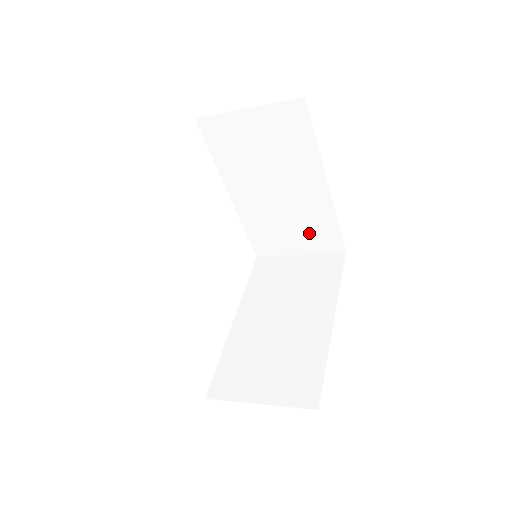
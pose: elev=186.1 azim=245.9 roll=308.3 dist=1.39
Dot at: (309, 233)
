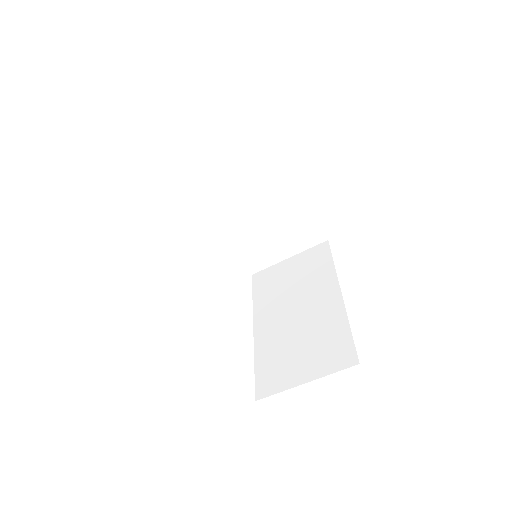
Dot at: (291, 234)
